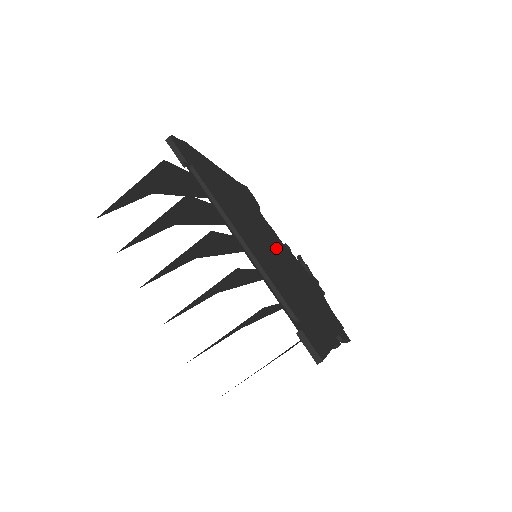
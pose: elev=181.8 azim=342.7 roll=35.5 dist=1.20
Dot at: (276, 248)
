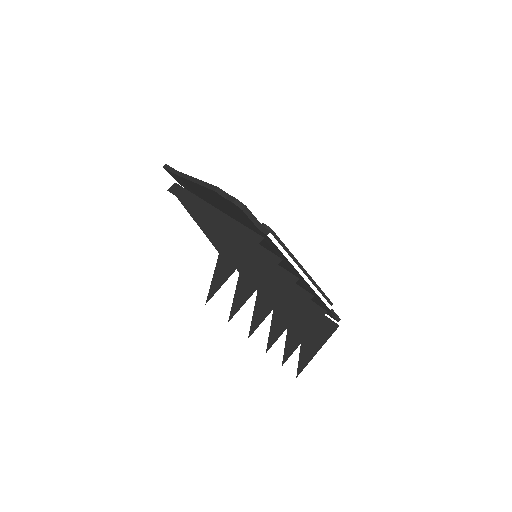
Dot at: occluded
